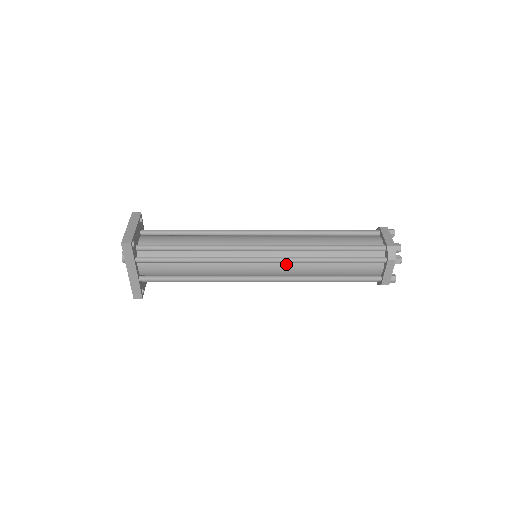
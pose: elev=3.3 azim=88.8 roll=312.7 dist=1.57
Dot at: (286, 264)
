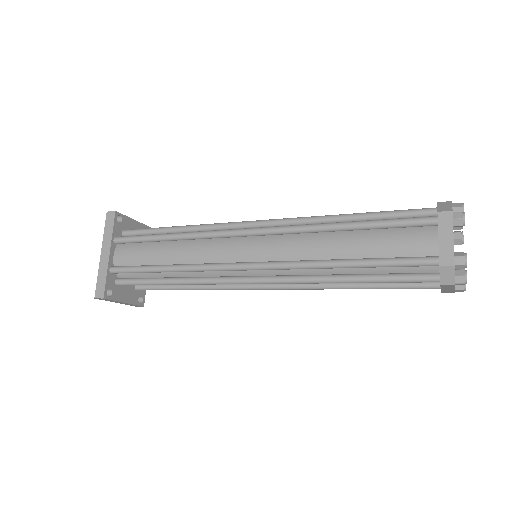
Dot at: (284, 239)
